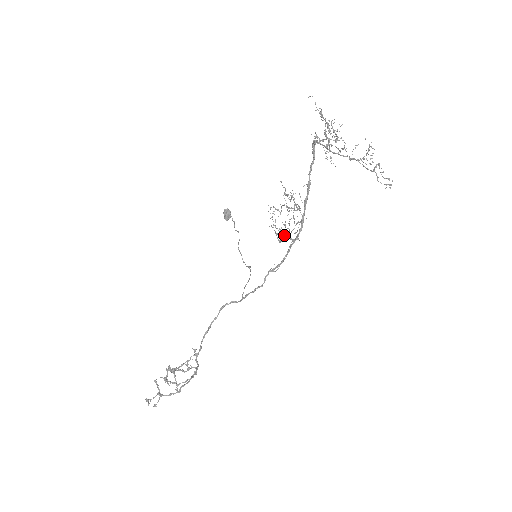
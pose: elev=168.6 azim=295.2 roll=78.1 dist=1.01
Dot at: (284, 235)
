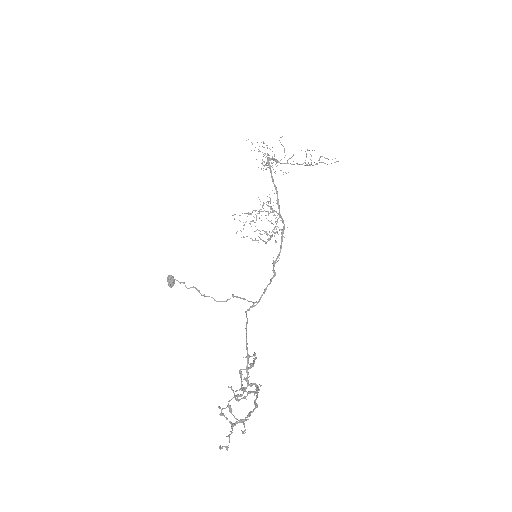
Dot at: occluded
